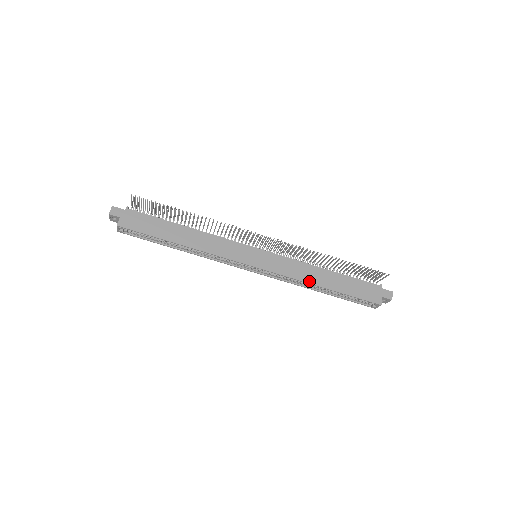
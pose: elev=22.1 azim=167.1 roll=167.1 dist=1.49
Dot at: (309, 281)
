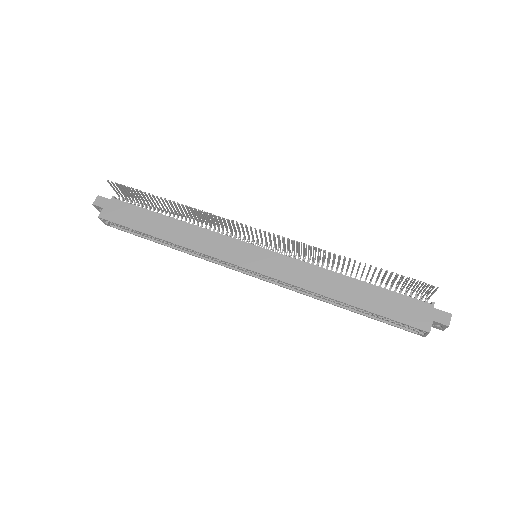
Dot at: (321, 292)
